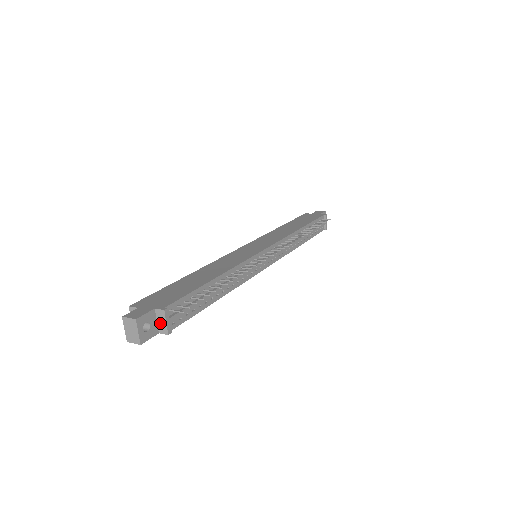
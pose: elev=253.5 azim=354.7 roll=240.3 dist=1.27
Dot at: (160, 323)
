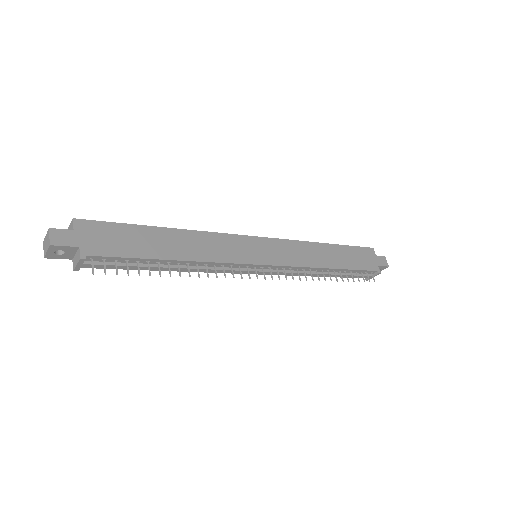
Dot at: (76, 258)
